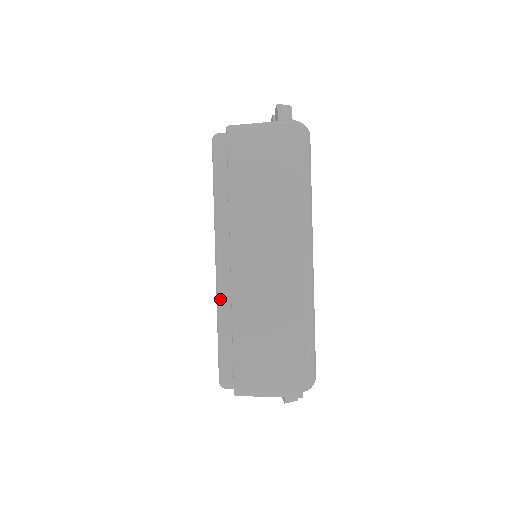
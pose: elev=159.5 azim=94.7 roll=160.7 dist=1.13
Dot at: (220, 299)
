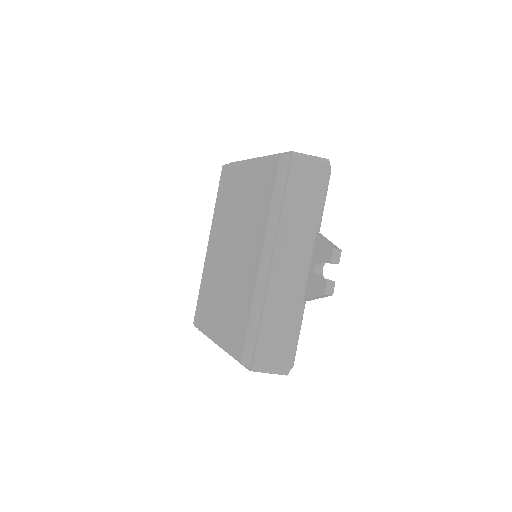
Dot at: (258, 158)
